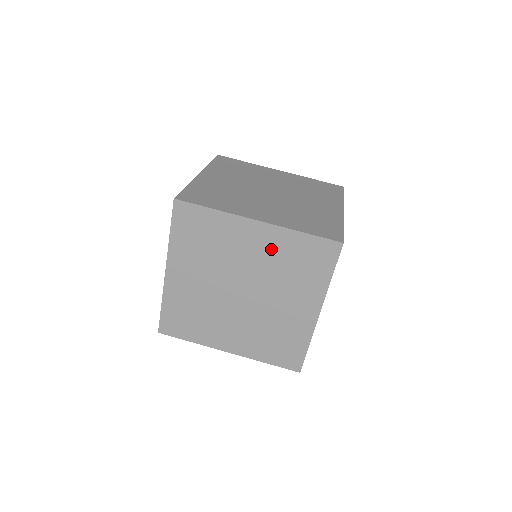
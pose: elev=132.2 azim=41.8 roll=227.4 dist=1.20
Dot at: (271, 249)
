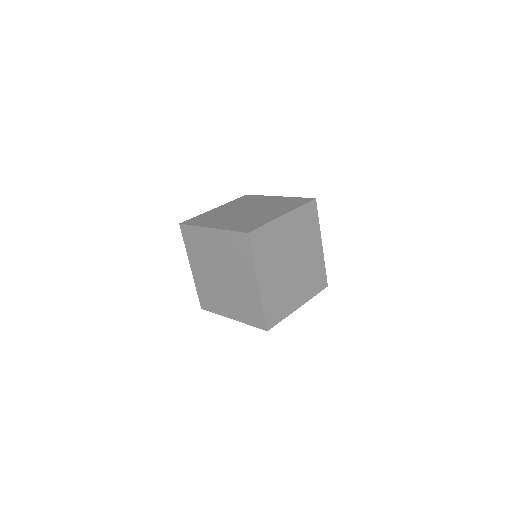
Dot at: (222, 244)
